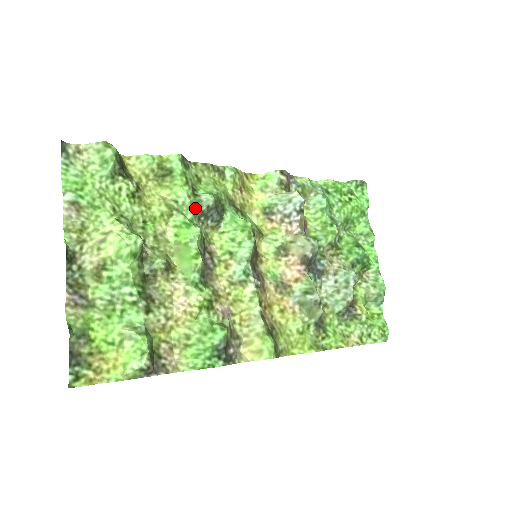
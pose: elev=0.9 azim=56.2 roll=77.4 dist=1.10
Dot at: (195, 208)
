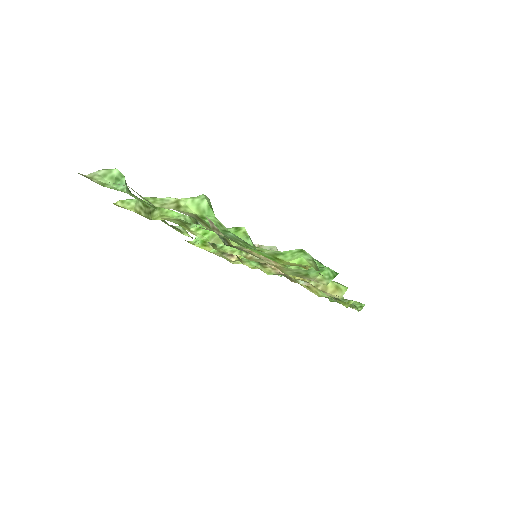
Dot at: occluded
